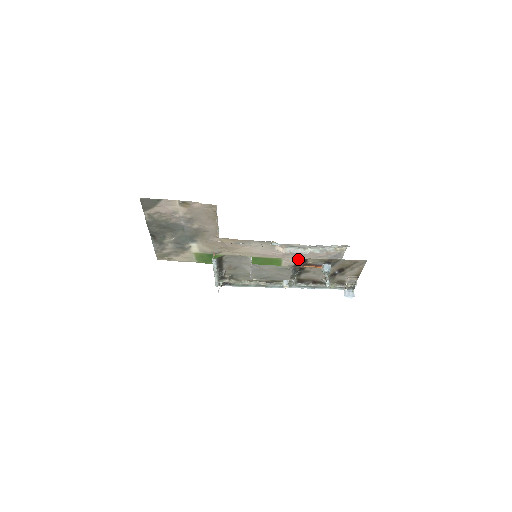
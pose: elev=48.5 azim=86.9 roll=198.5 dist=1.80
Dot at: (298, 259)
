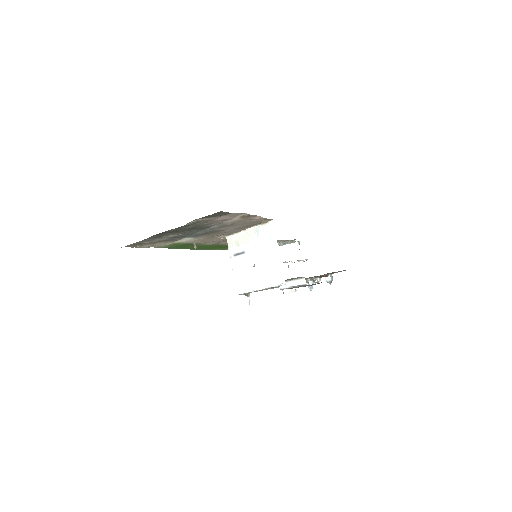
Dot at: occluded
